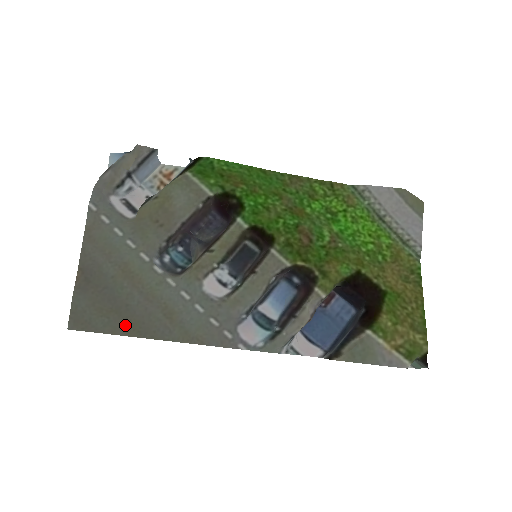
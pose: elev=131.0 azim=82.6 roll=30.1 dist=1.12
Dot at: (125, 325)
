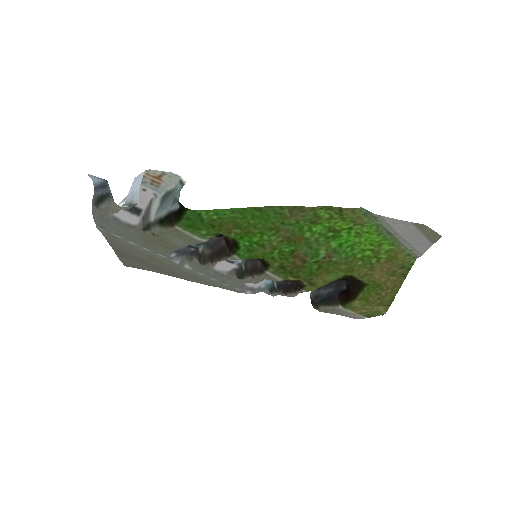
Dot at: (163, 273)
